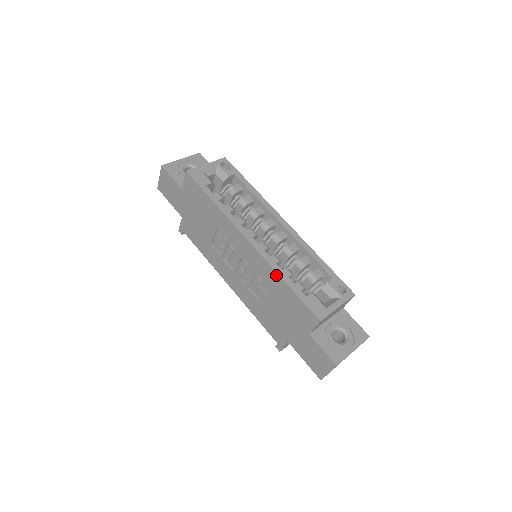
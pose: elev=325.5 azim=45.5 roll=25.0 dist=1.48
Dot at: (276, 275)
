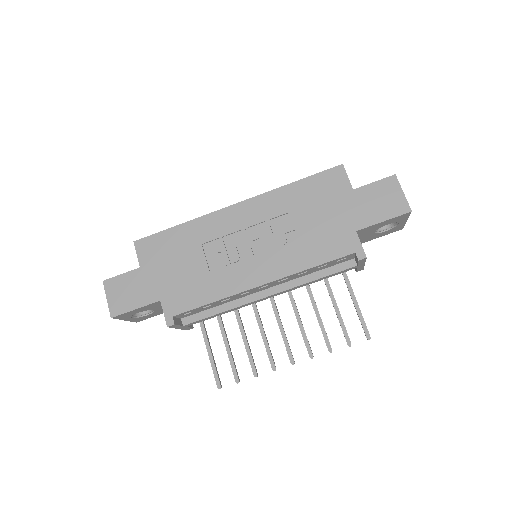
Dot at: (281, 190)
